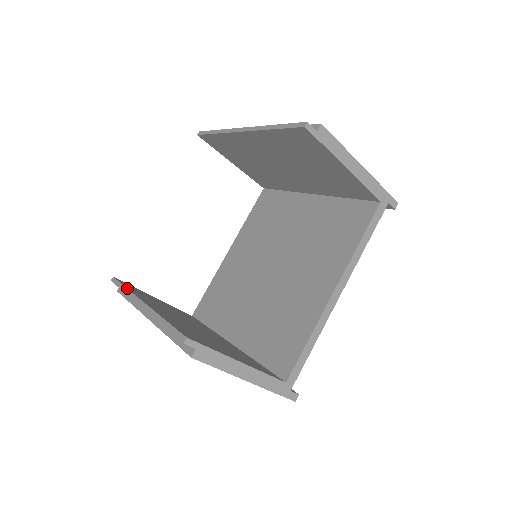
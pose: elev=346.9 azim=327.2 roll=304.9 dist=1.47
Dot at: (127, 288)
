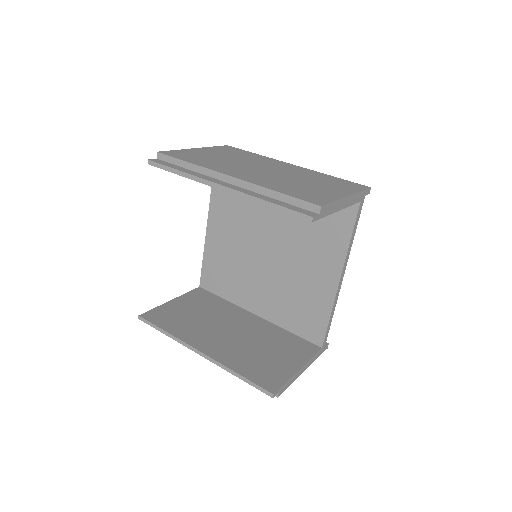
Dot at: (169, 333)
